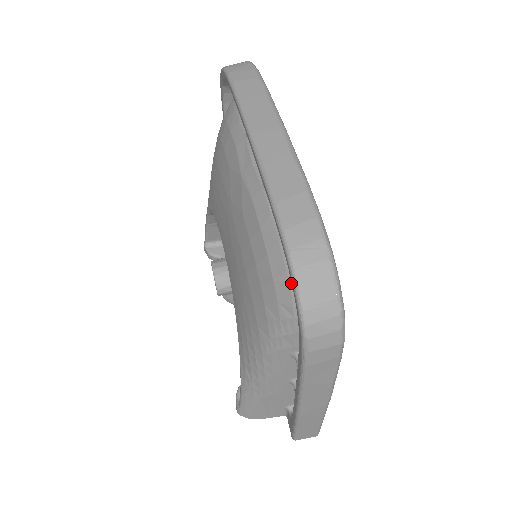
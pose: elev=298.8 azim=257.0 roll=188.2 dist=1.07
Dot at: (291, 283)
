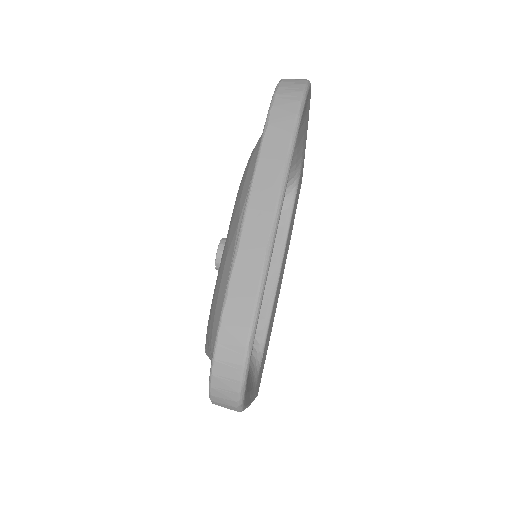
Dot at: occluded
